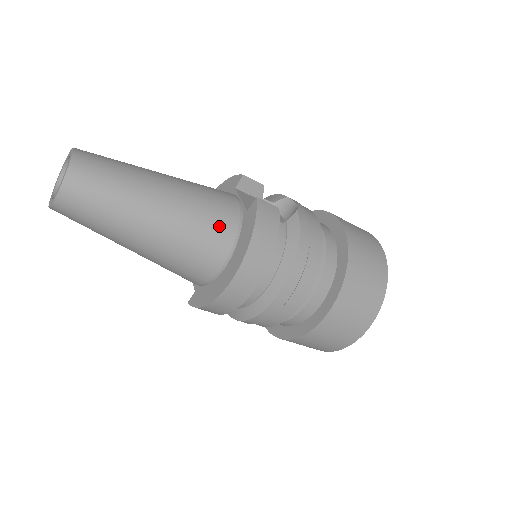
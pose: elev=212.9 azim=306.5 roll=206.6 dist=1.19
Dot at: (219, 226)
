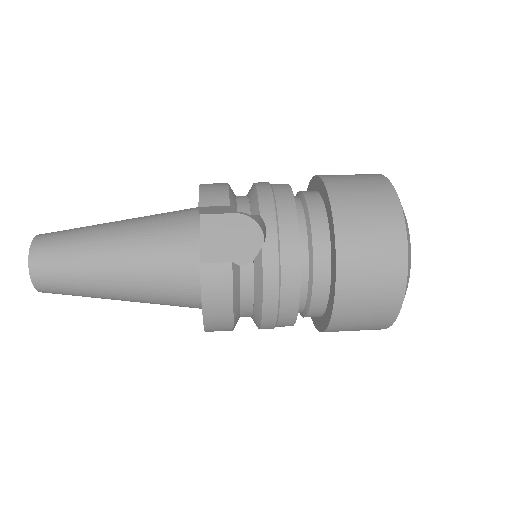
Dot at: (178, 287)
